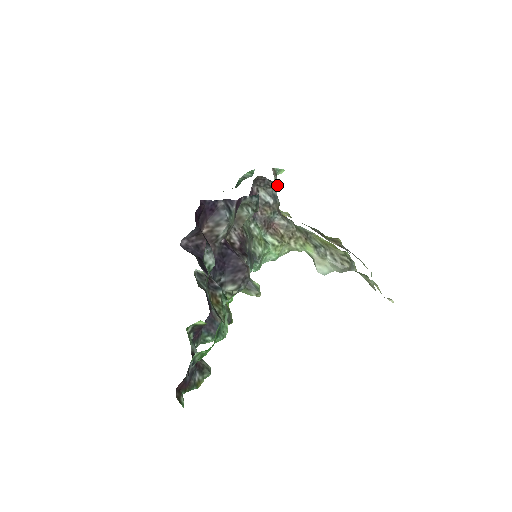
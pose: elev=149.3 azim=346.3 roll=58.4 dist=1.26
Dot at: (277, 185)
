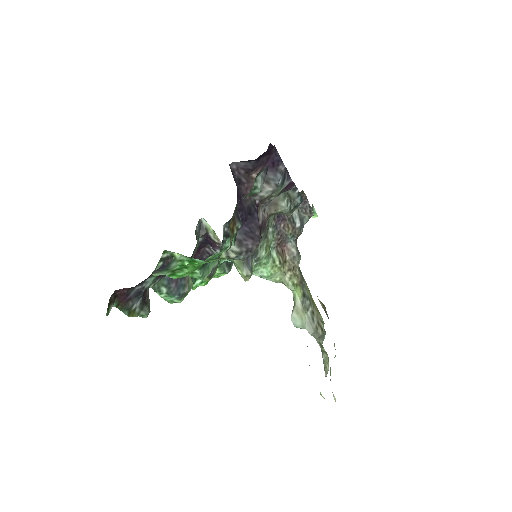
Dot at: (313, 215)
